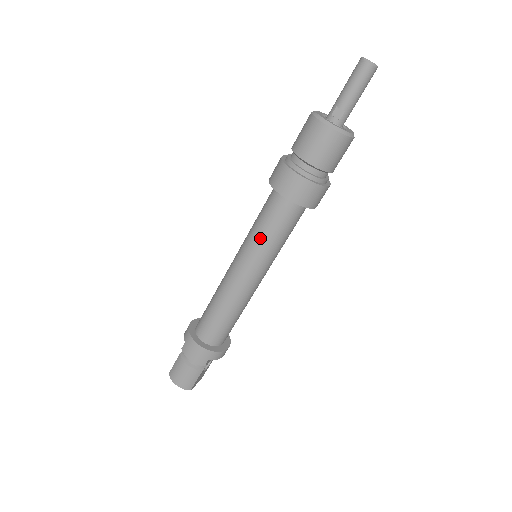
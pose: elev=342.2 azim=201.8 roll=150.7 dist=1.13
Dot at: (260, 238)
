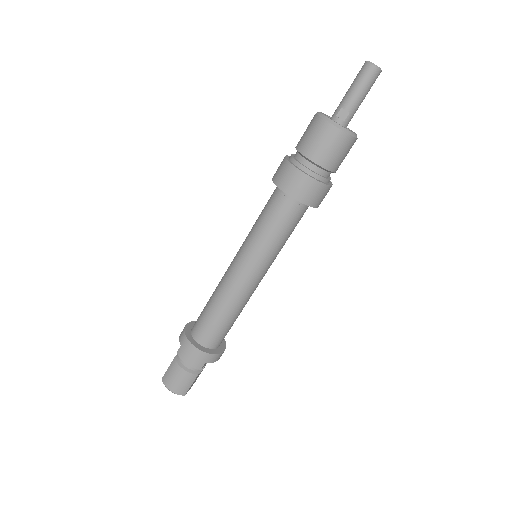
Dot at: (263, 237)
